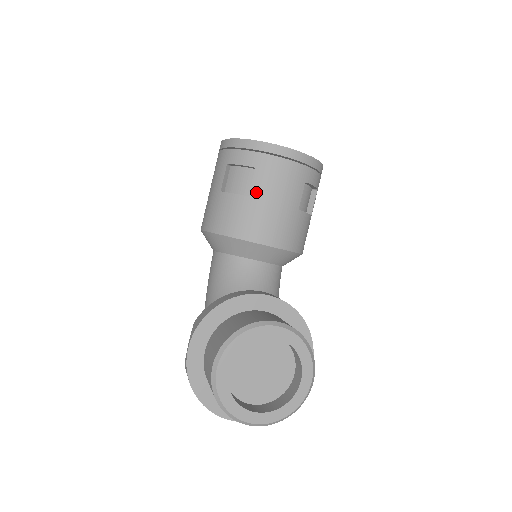
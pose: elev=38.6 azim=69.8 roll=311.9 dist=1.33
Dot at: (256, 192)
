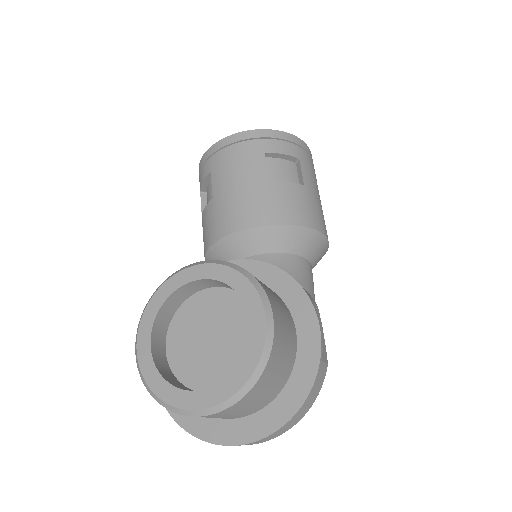
Dot at: (216, 190)
